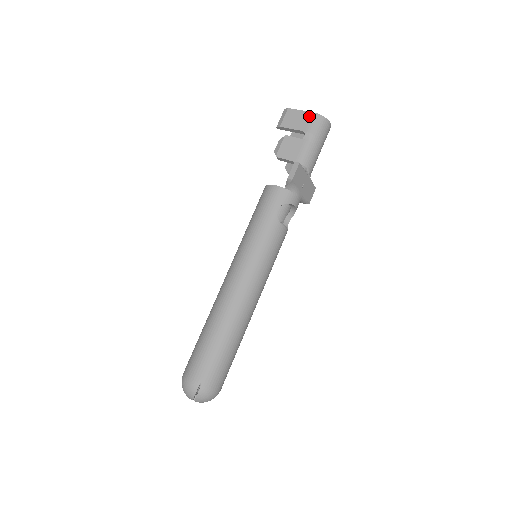
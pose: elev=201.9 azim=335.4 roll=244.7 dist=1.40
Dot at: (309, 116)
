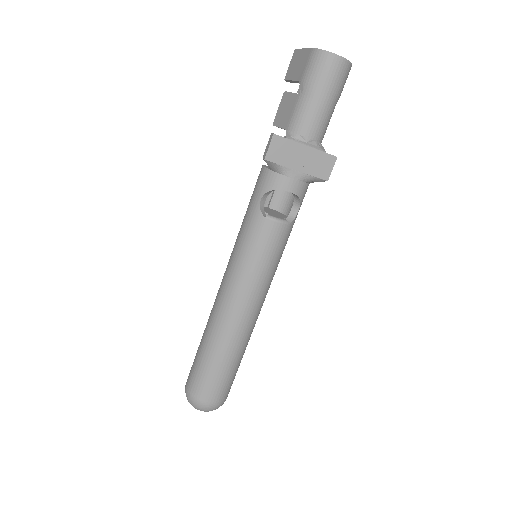
Dot at: (307, 55)
